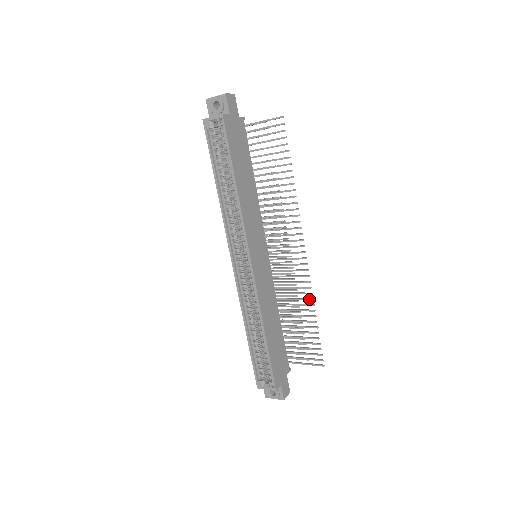
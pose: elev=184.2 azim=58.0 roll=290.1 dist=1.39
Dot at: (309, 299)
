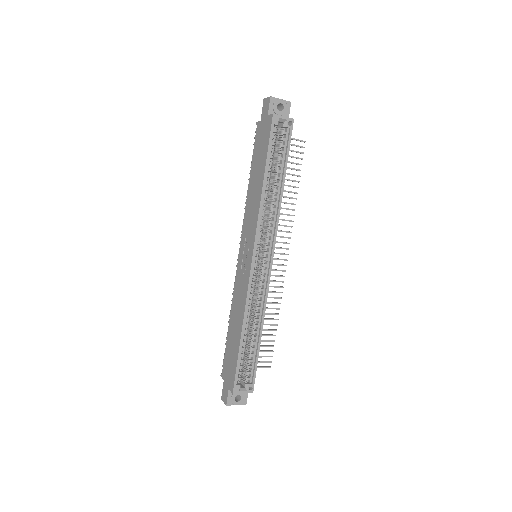
Dot at: (278, 303)
